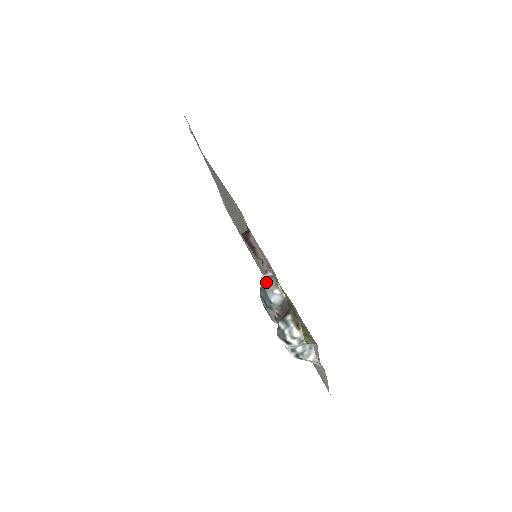
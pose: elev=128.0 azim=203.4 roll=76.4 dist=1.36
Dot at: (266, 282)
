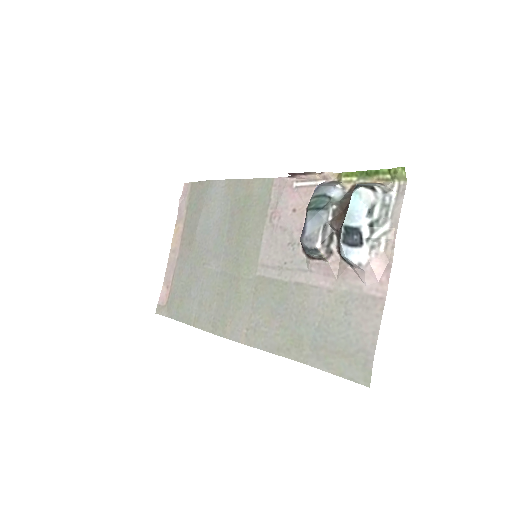
Dot at: (324, 185)
